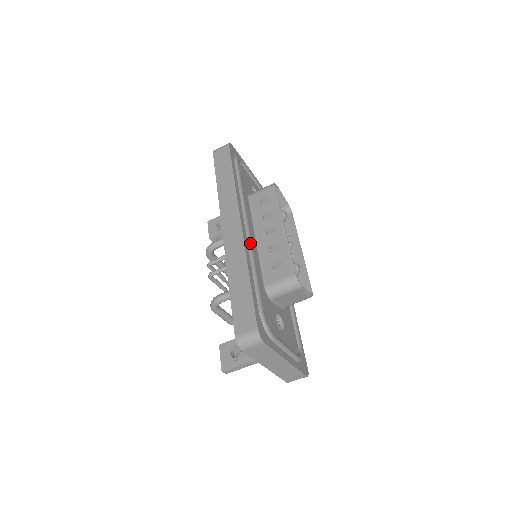
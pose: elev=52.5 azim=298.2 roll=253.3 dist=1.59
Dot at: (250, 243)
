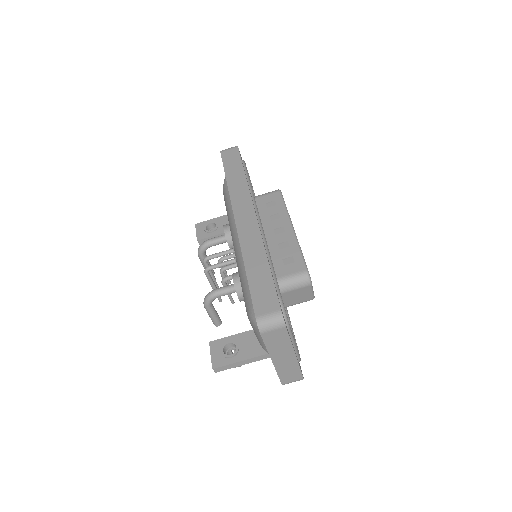
Dot at: (264, 235)
